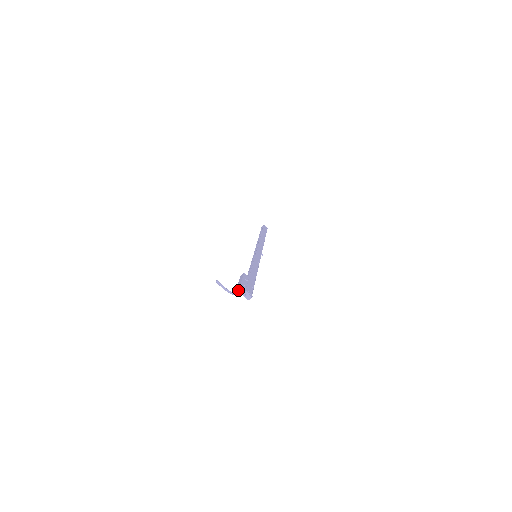
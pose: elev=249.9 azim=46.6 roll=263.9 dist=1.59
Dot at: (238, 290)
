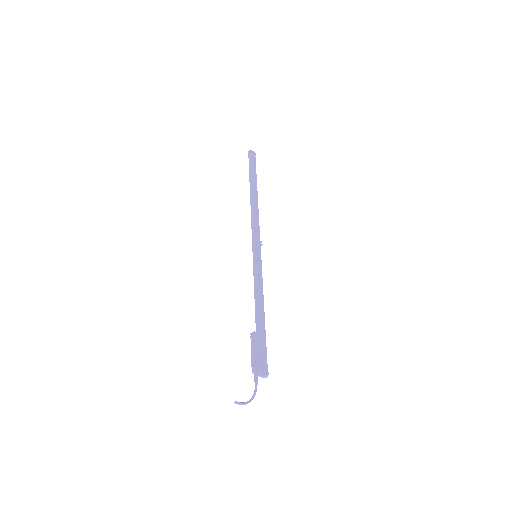
Dot at: (255, 382)
